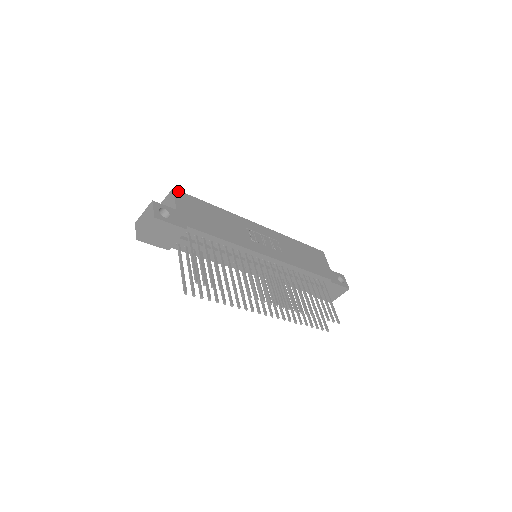
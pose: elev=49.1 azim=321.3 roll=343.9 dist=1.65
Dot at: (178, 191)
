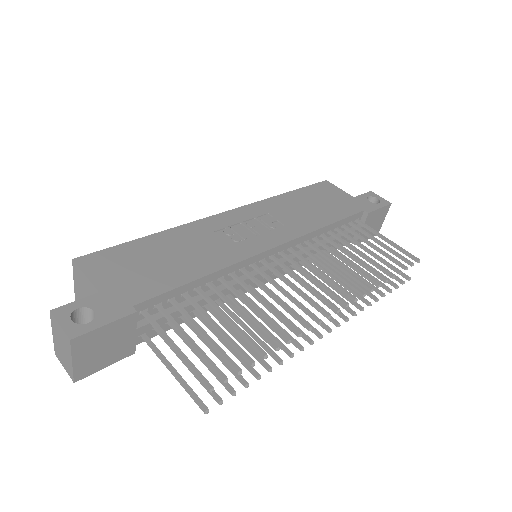
Dot at: (83, 257)
